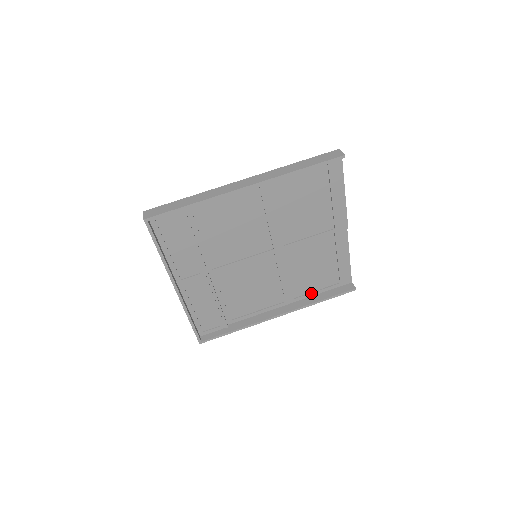
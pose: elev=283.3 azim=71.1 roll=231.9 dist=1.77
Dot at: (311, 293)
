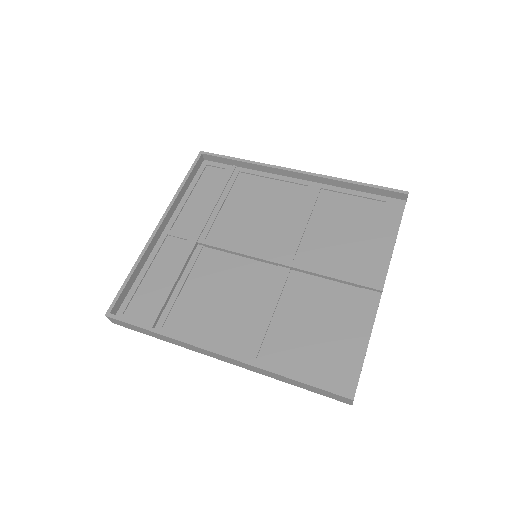
Dot at: (283, 369)
